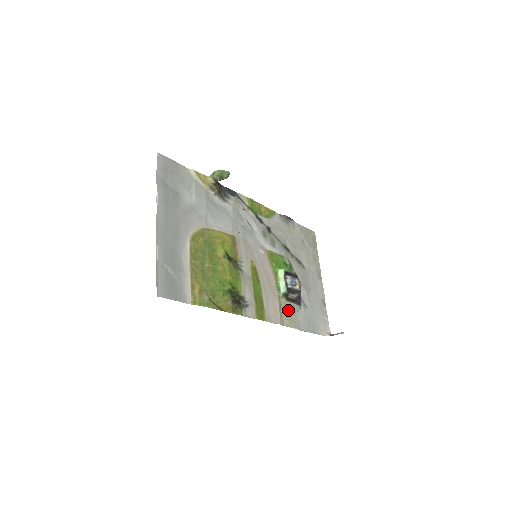
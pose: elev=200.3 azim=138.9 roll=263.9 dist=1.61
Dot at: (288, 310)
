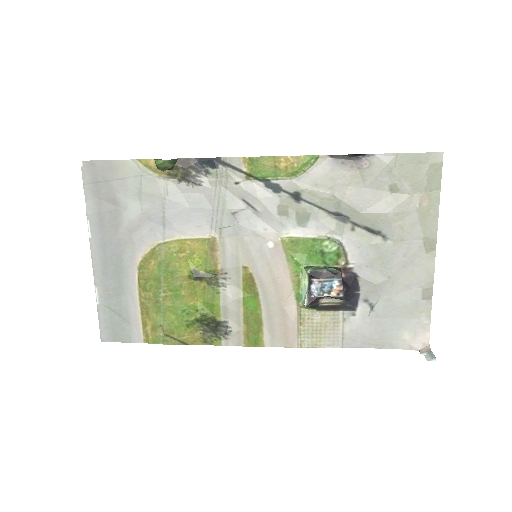
Dot at: (318, 323)
